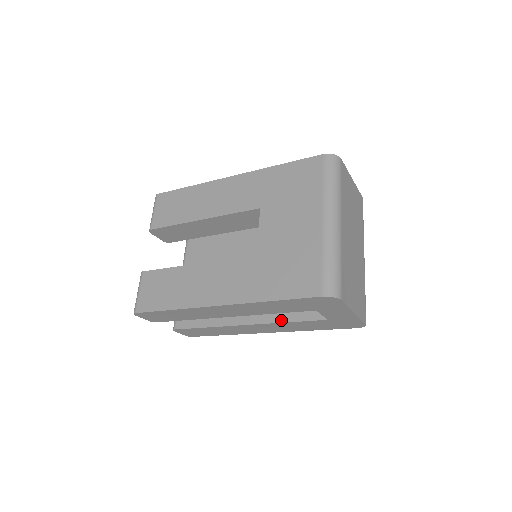
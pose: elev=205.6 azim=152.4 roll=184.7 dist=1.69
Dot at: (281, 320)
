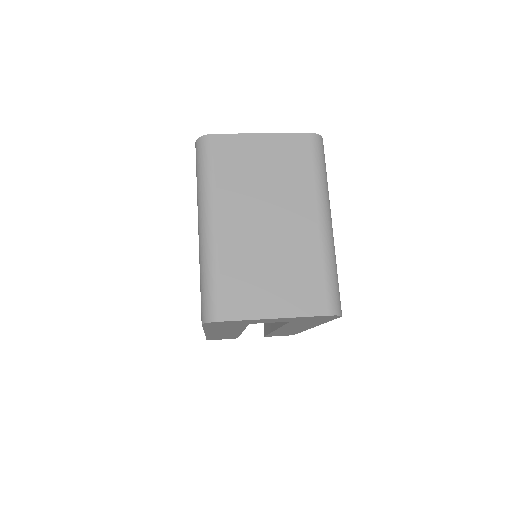
Dot at: (280, 324)
